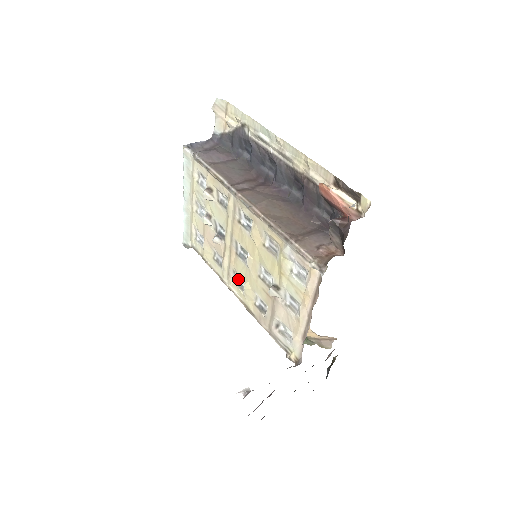
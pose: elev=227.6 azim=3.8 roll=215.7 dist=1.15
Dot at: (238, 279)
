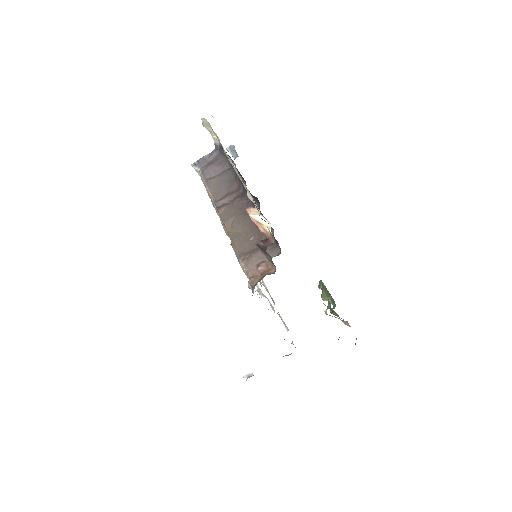
Dot at: occluded
